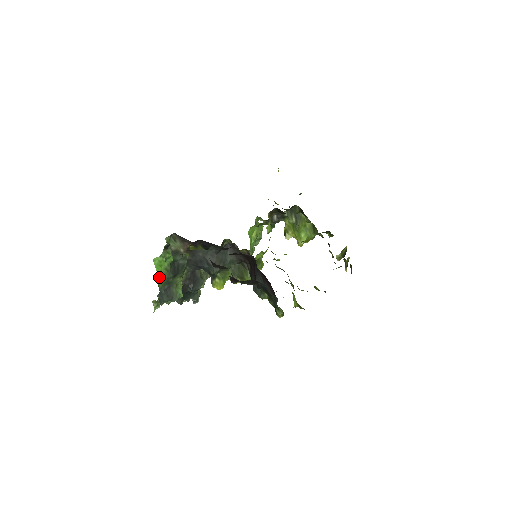
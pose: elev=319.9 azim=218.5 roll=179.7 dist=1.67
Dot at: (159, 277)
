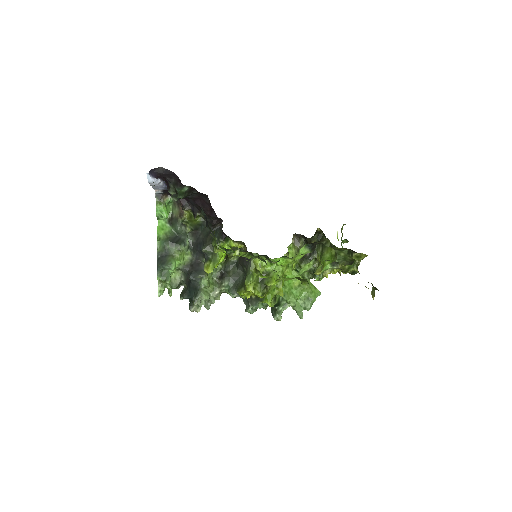
Dot at: (157, 236)
